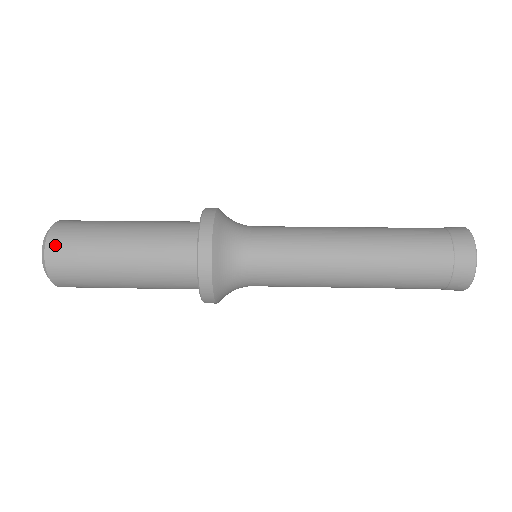
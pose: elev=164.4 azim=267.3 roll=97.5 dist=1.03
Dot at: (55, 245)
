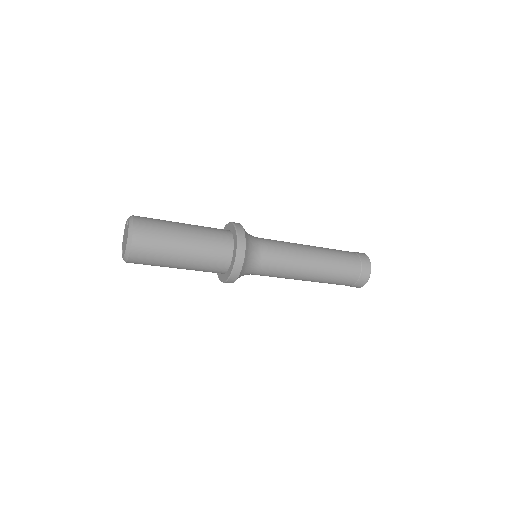
Dot at: (140, 218)
